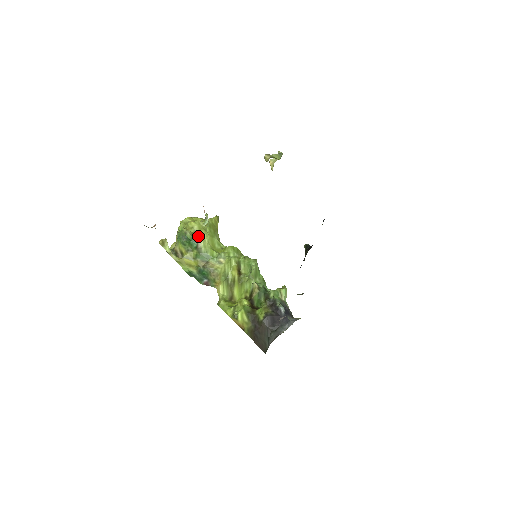
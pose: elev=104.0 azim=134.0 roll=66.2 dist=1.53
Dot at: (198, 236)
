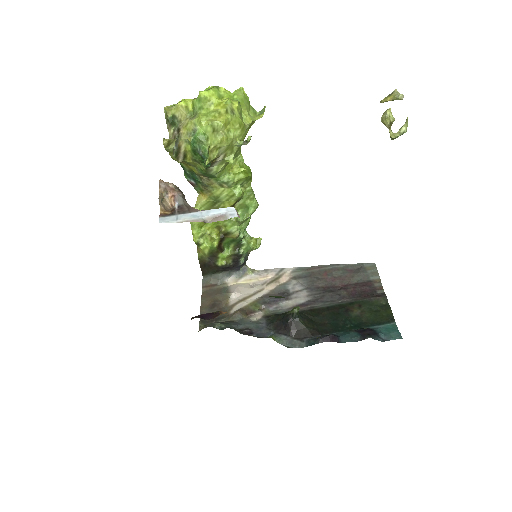
Dot at: (219, 159)
